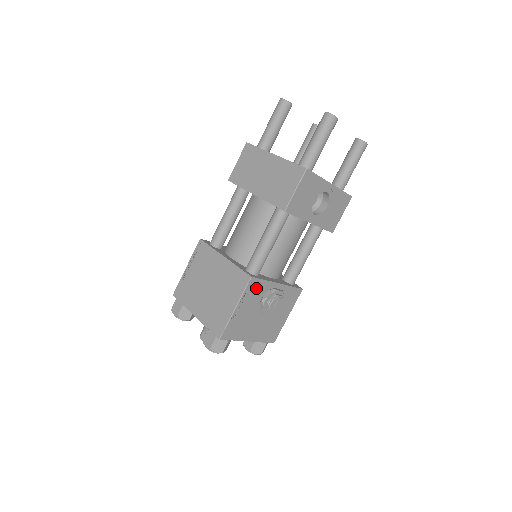
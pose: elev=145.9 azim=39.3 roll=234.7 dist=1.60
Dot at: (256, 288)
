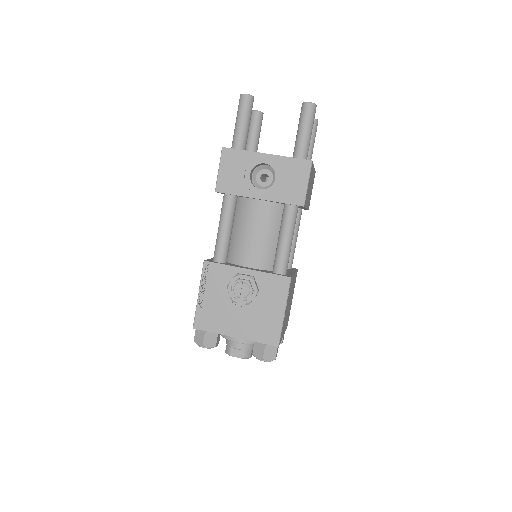
Dot at: (216, 273)
